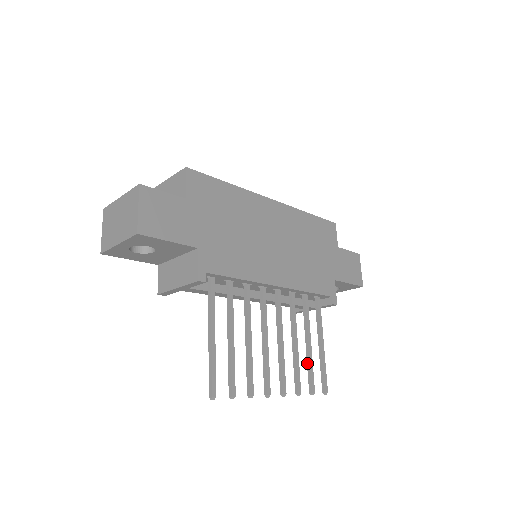
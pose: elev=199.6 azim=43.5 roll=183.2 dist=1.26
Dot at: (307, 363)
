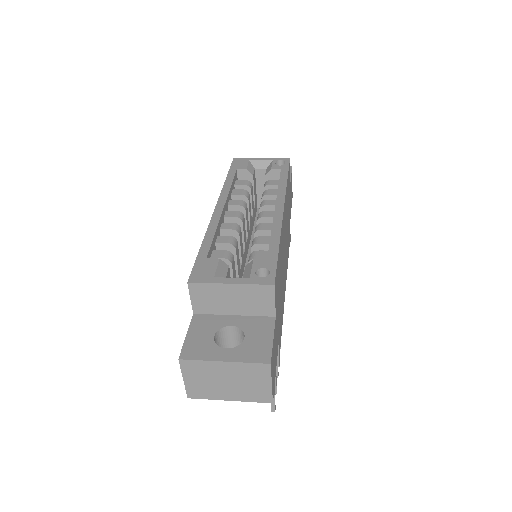
Dot at: occluded
